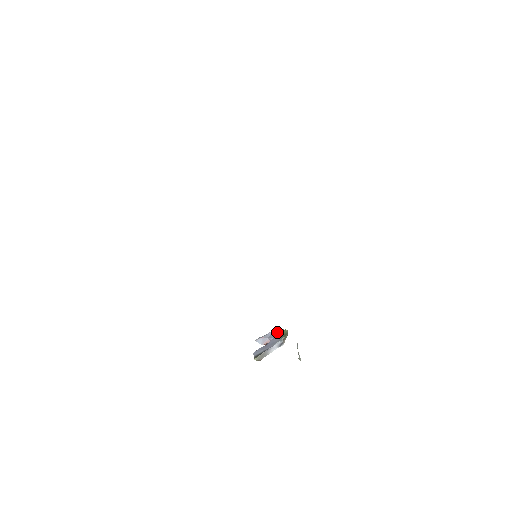
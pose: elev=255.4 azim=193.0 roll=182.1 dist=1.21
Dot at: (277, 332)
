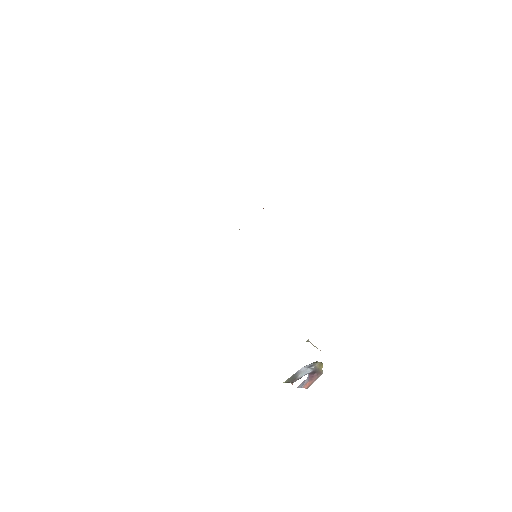
Dot at: occluded
